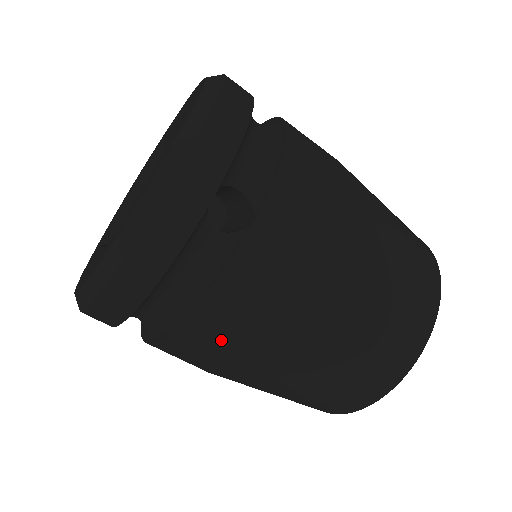
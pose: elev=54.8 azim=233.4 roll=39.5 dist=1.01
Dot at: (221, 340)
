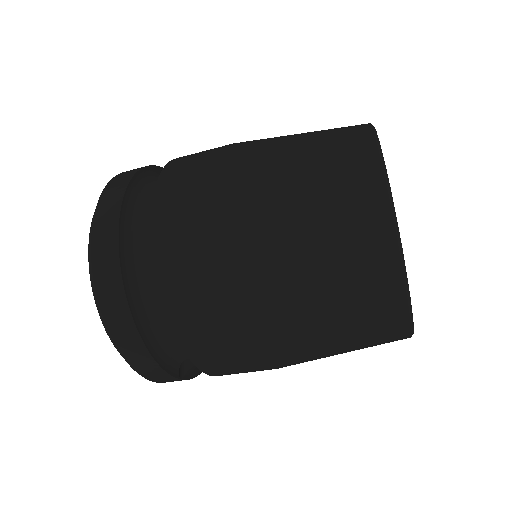
Dot at: occluded
